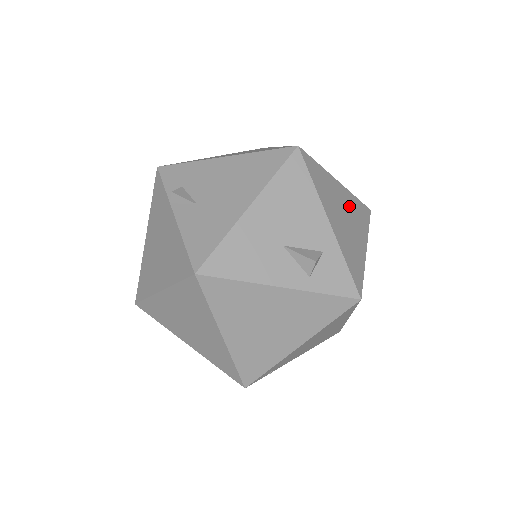
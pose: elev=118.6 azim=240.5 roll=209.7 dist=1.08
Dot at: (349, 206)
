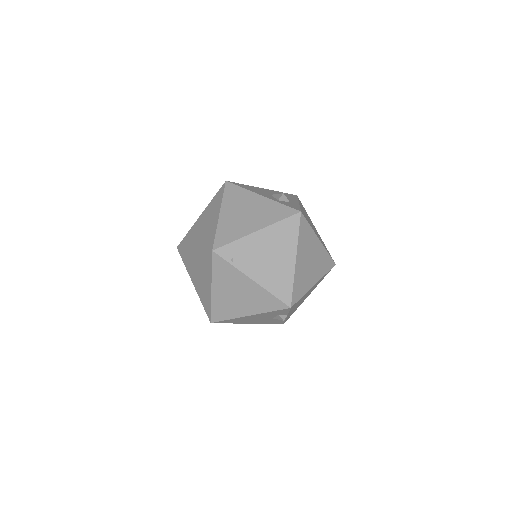
Dot at: (317, 233)
